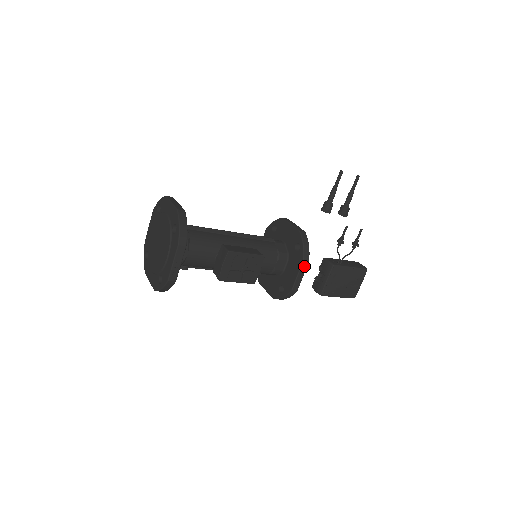
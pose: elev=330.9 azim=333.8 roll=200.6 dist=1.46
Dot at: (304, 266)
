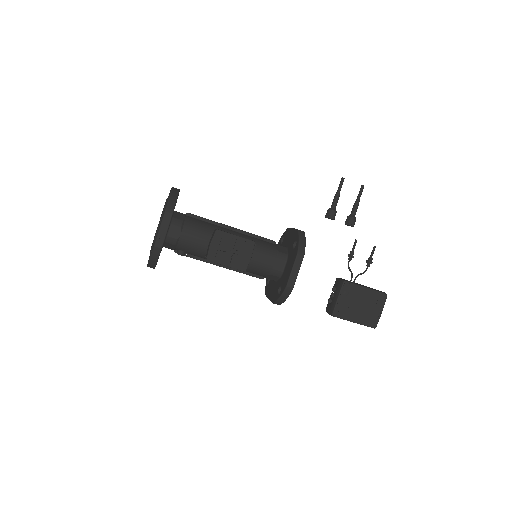
Dot at: (299, 260)
